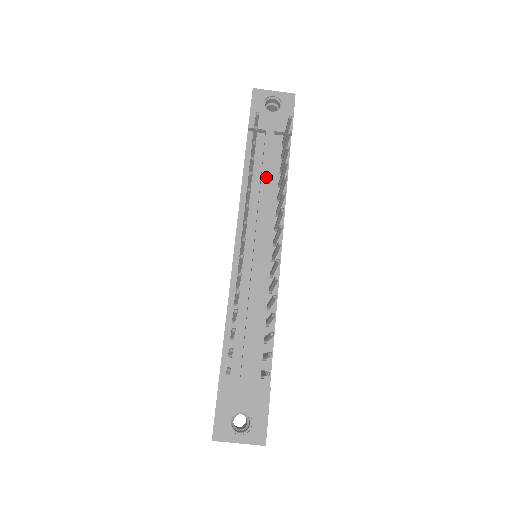
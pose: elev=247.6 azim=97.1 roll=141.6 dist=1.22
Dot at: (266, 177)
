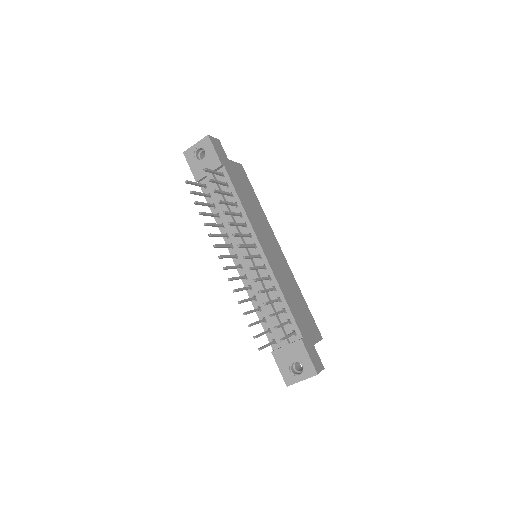
Dot at: (224, 207)
